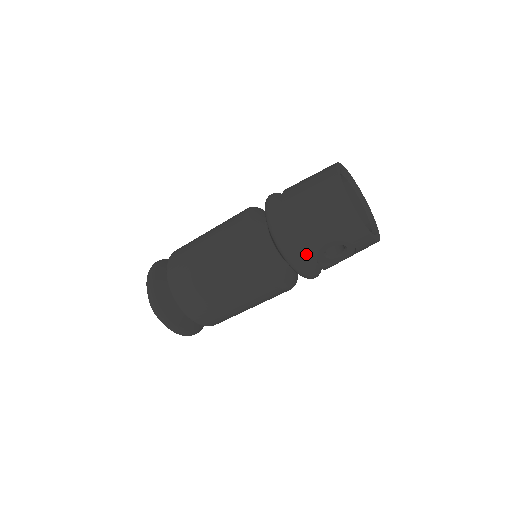
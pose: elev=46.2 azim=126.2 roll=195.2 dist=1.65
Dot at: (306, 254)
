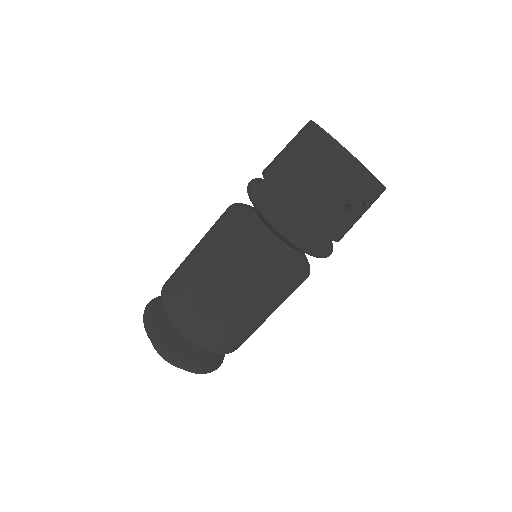
Dot at: occluded
